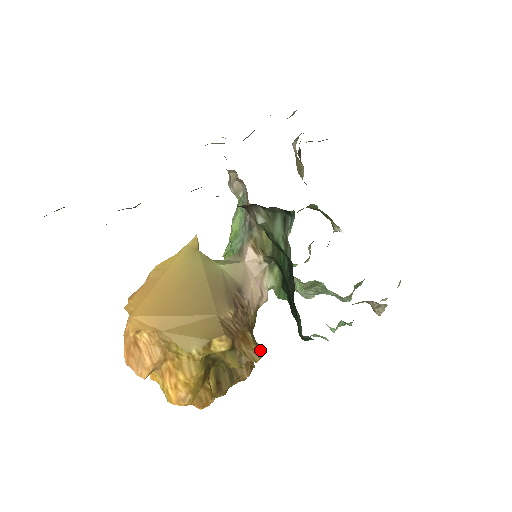
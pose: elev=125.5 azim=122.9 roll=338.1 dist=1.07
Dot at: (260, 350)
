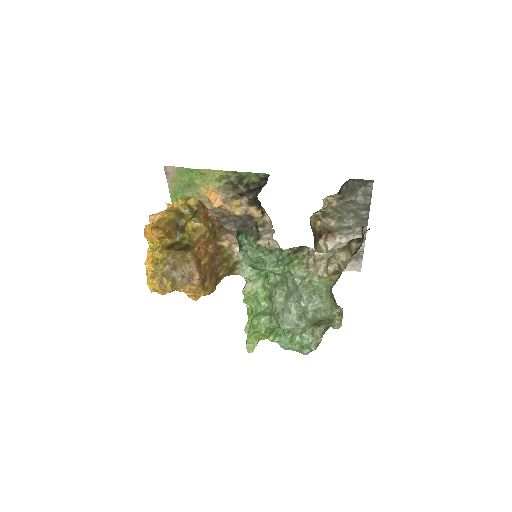
Dot at: (208, 228)
